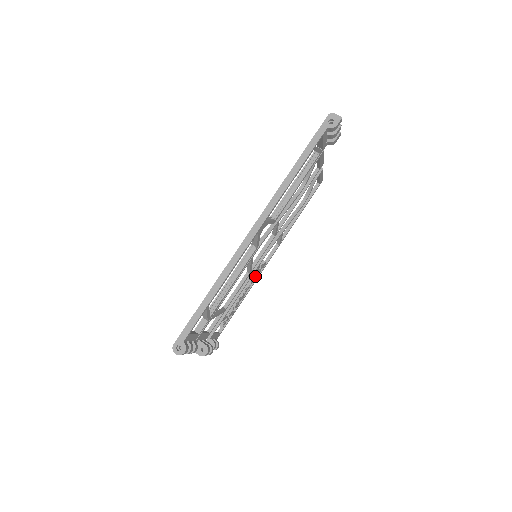
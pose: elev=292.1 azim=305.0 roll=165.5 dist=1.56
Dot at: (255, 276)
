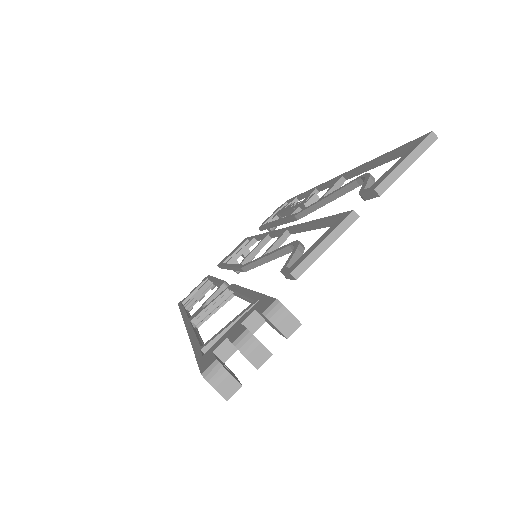
Dot at: occluded
